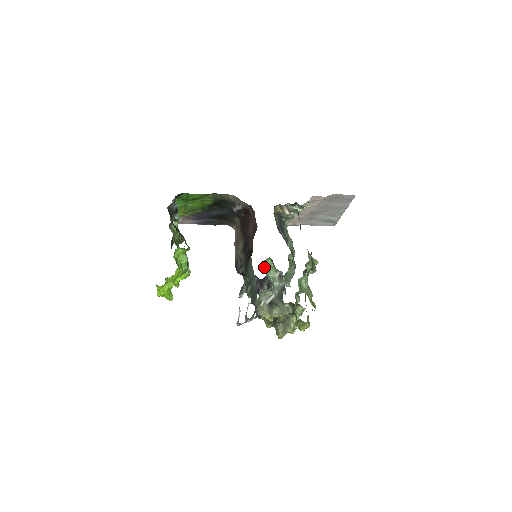
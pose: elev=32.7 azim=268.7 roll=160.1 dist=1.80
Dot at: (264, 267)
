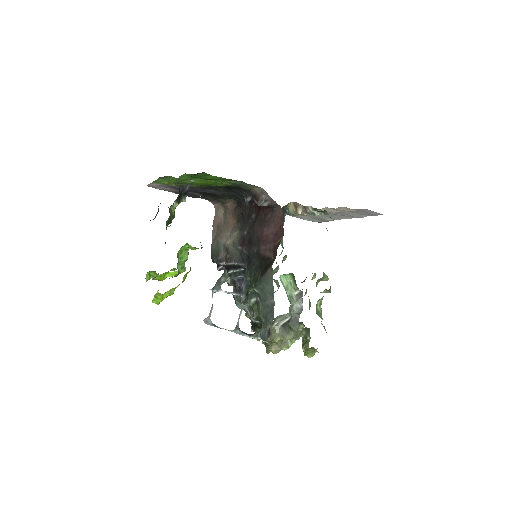
Dot at: (282, 282)
